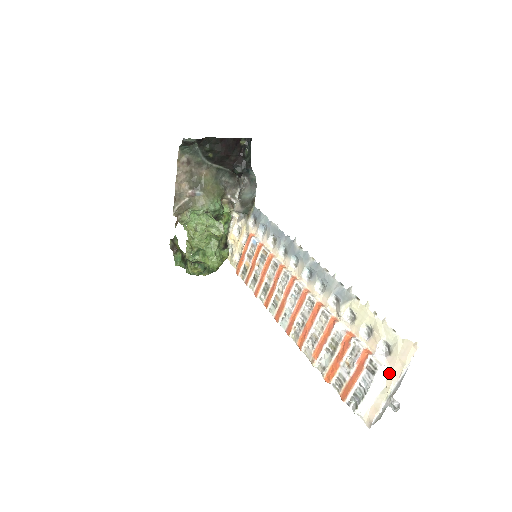
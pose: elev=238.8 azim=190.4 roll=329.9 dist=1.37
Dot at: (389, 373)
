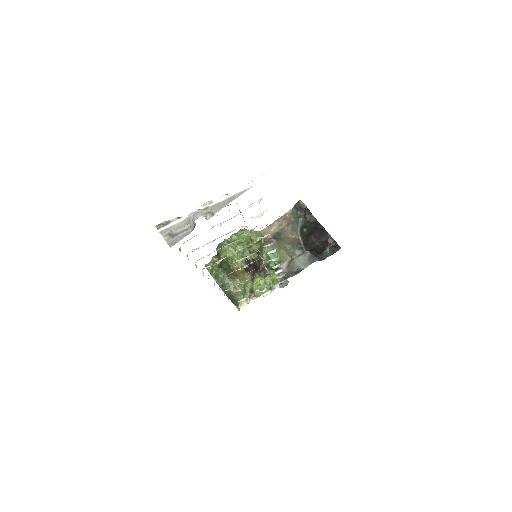
Dot at: occluded
